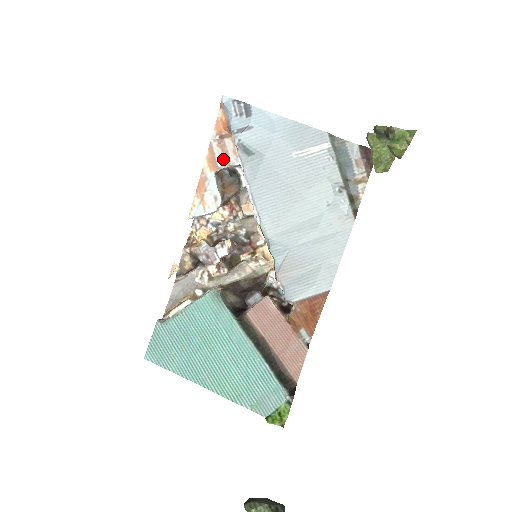
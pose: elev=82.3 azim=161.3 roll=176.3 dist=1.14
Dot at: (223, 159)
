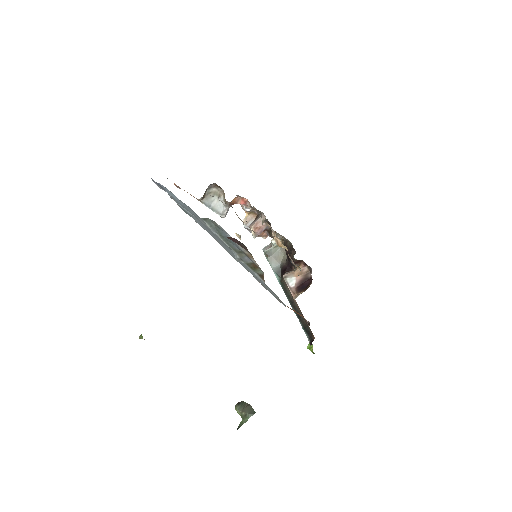
Dot at: occluded
